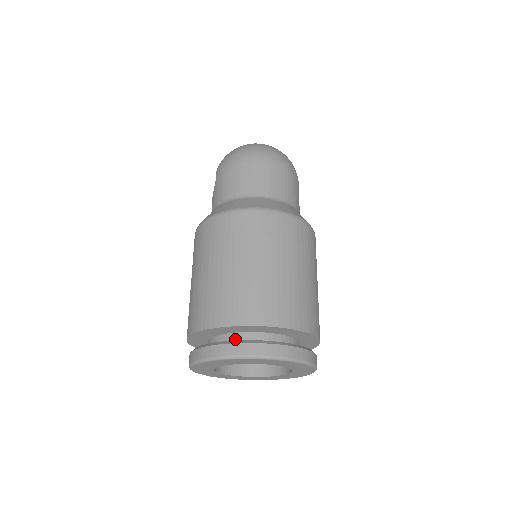
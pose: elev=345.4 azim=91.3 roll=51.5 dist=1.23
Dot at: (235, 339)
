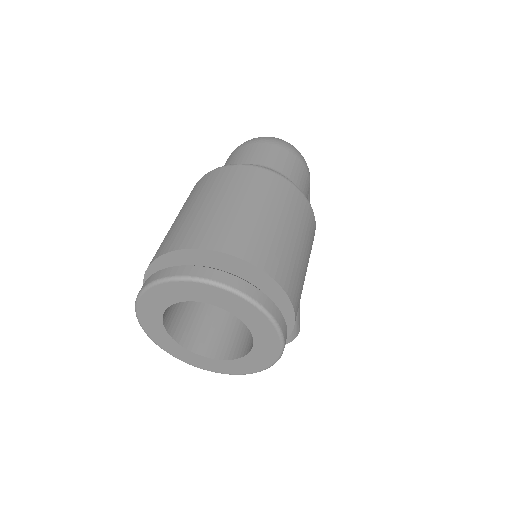
Dot at: occluded
